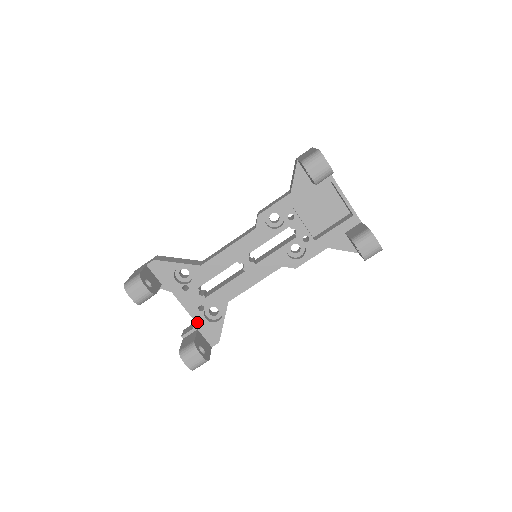
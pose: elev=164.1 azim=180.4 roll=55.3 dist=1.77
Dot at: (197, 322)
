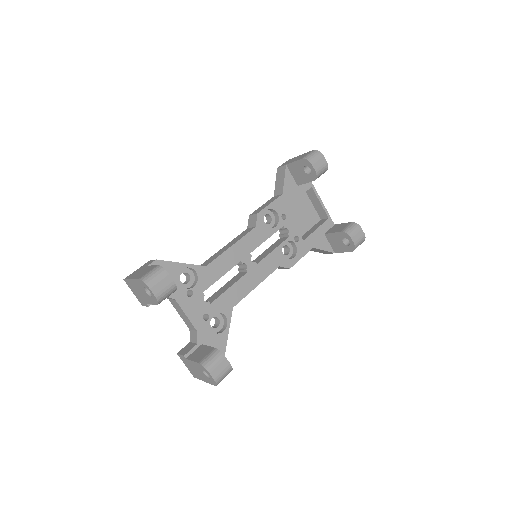
Dot at: (201, 335)
